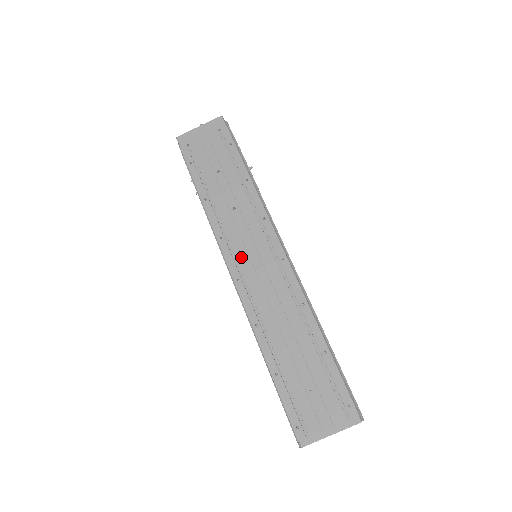
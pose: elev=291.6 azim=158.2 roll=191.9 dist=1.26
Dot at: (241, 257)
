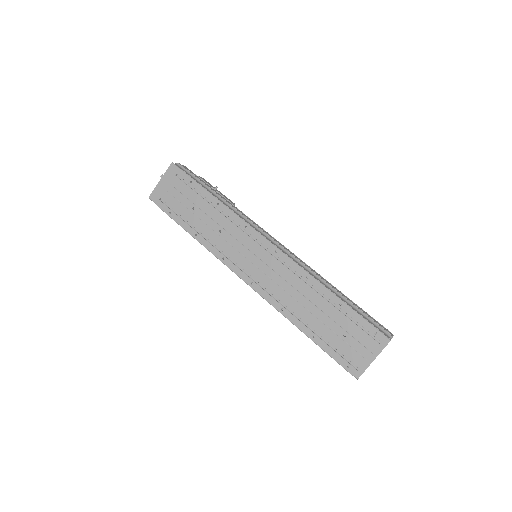
Dot at: (245, 265)
